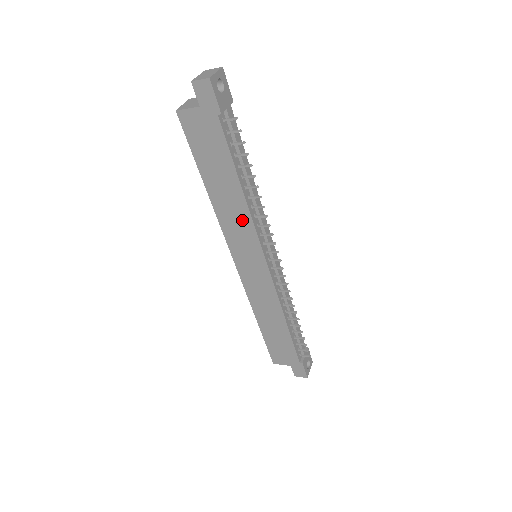
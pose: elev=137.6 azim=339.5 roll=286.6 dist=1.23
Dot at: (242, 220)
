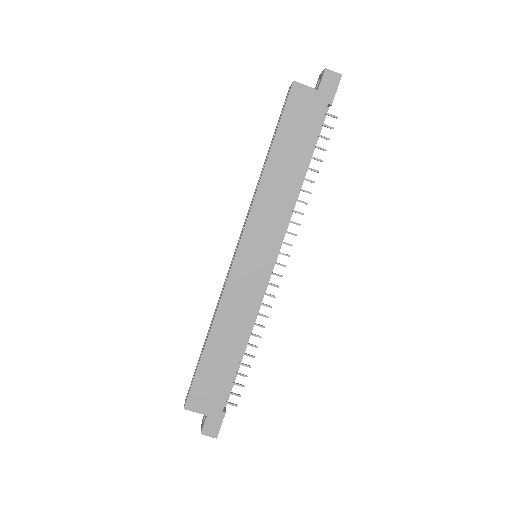
Dot at: (281, 206)
